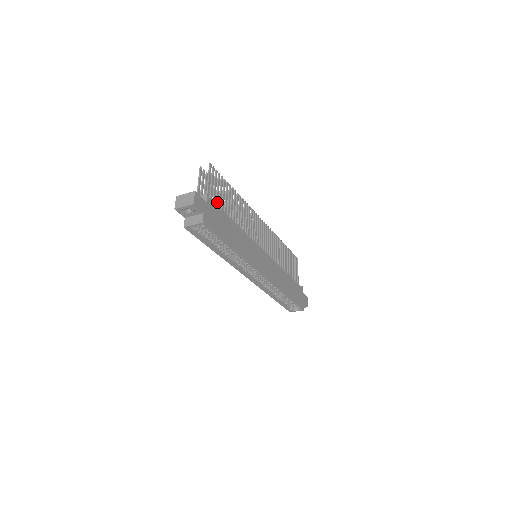
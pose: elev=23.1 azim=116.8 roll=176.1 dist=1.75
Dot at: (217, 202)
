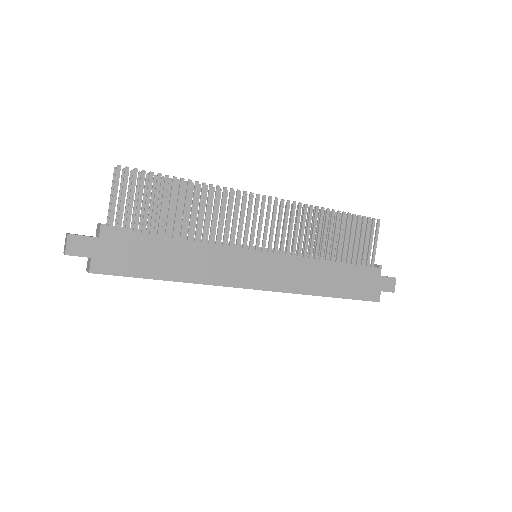
Dot at: (137, 220)
